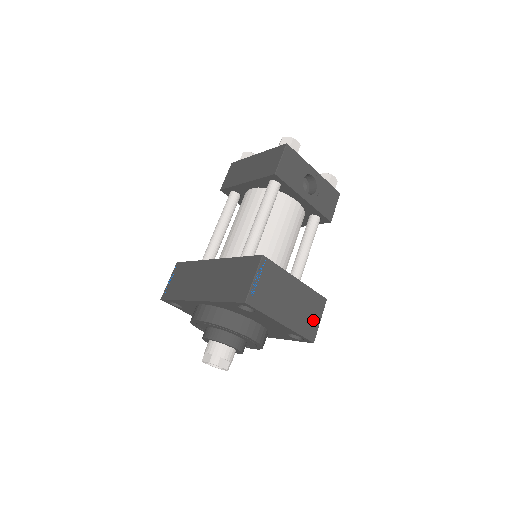
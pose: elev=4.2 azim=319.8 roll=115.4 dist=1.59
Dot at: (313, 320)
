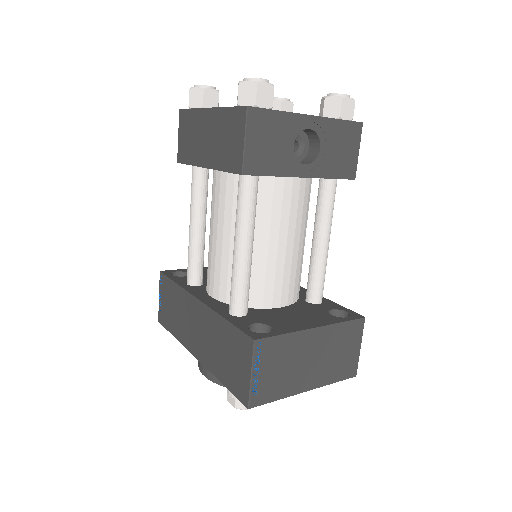
Dot at: (350, 354)
